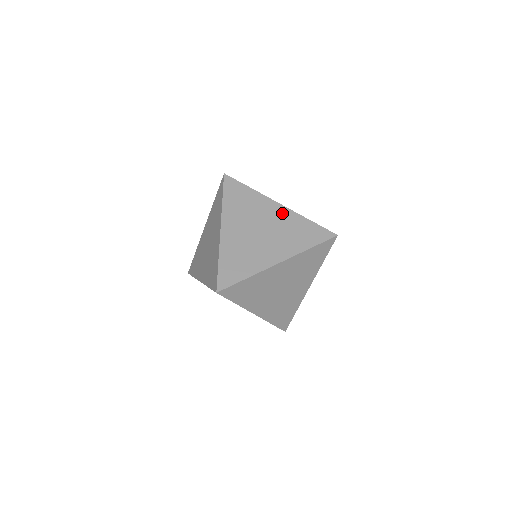
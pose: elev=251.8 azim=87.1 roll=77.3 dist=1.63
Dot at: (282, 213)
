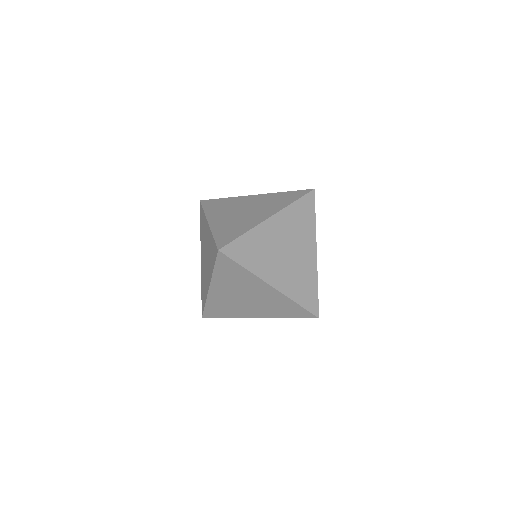
Dot at: (259, 197)
